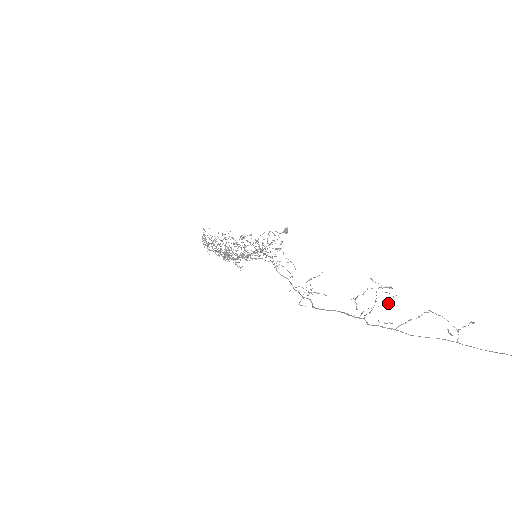
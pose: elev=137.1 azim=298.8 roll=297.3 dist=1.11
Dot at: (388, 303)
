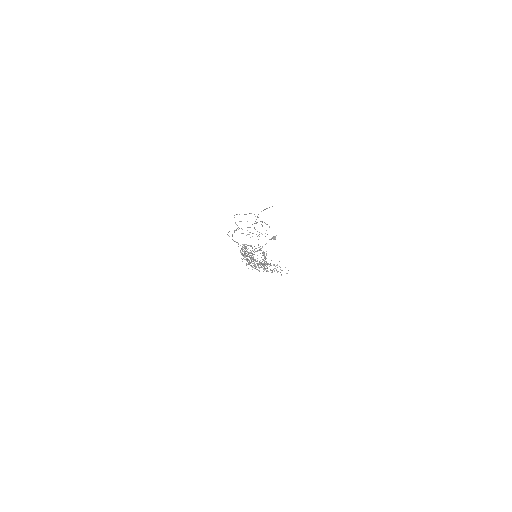
Dot at: (258, 235)
